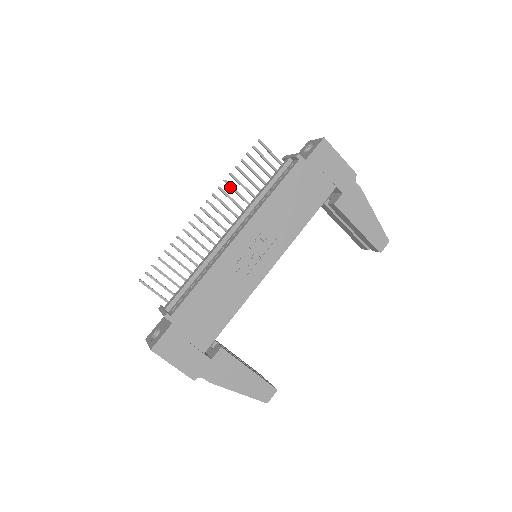
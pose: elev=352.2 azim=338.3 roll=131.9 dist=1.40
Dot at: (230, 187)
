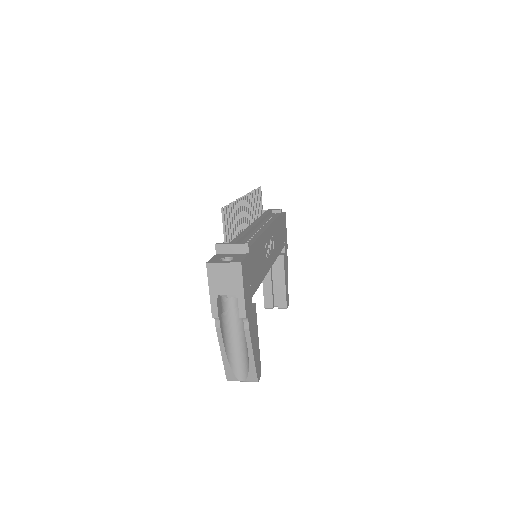
Dot at: (252, 199)
